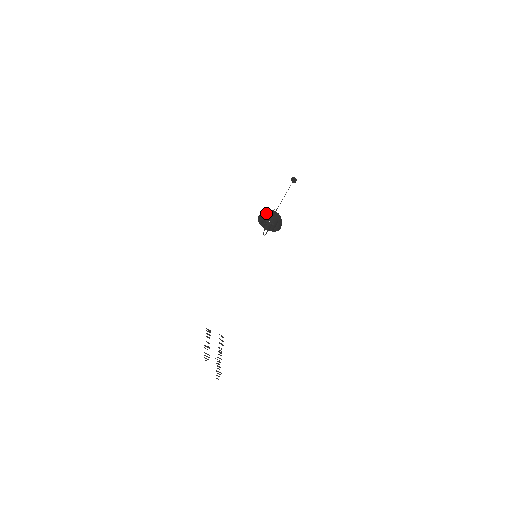
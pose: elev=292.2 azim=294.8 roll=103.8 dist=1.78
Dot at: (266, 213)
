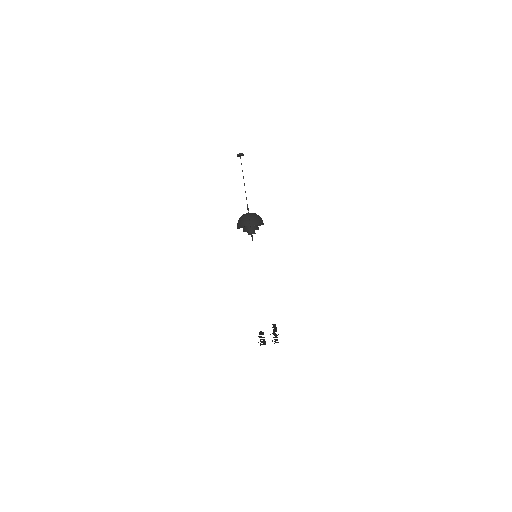
Dot at: (240, 217)
